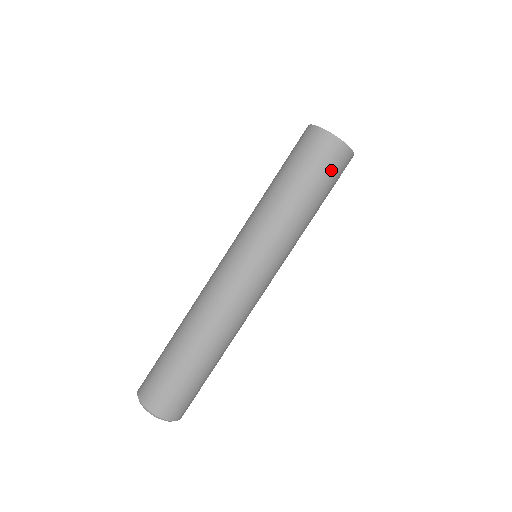
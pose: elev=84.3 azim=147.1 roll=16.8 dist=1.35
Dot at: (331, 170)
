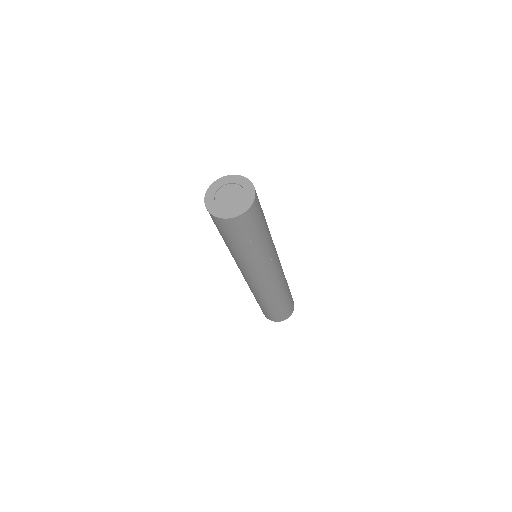
Dot at: (241, 231)
